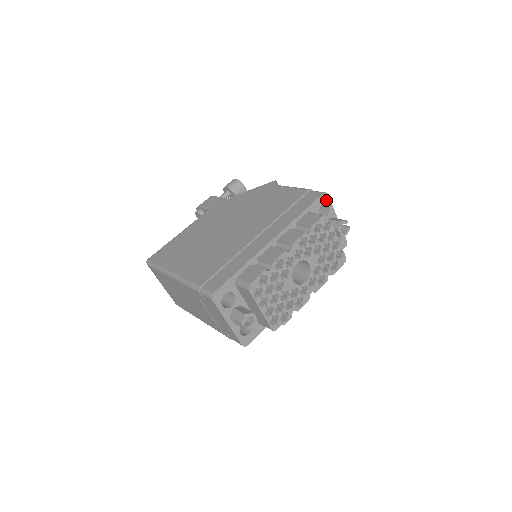
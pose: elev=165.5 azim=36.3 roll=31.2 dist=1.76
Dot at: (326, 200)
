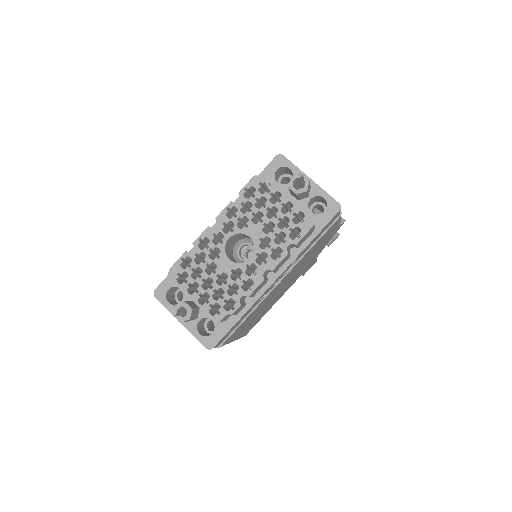
Dot at: (283, 163)
